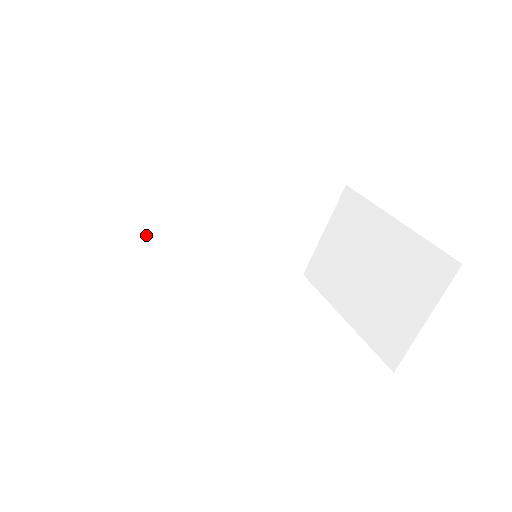
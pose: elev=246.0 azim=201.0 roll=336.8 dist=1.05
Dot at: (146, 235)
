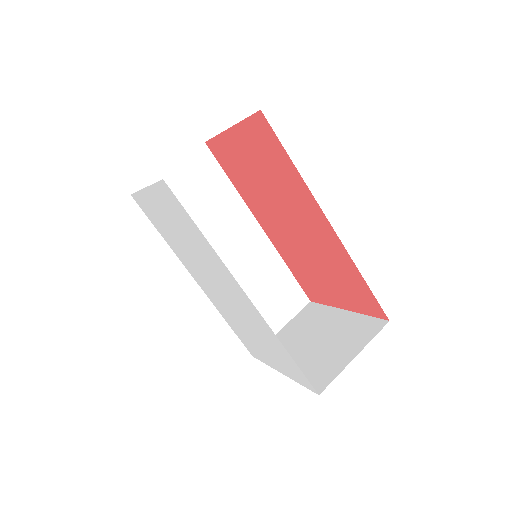
Dot at: occluded
